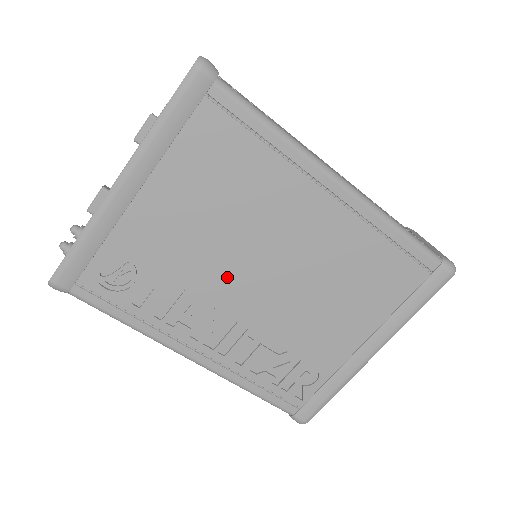
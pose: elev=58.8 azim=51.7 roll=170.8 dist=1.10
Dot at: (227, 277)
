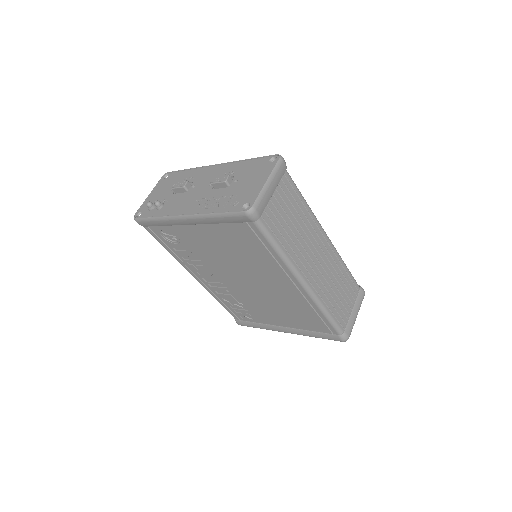
Dot at: (225, 271)
